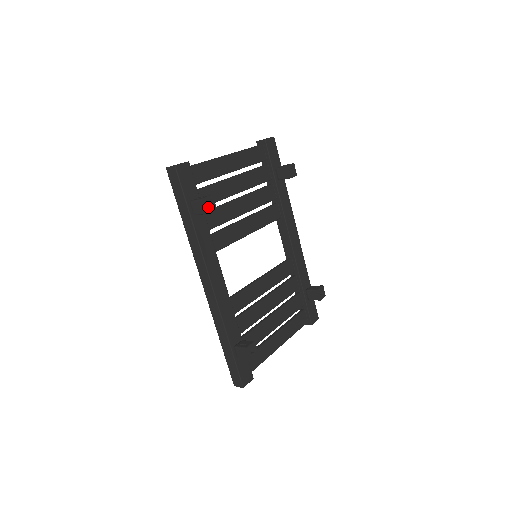
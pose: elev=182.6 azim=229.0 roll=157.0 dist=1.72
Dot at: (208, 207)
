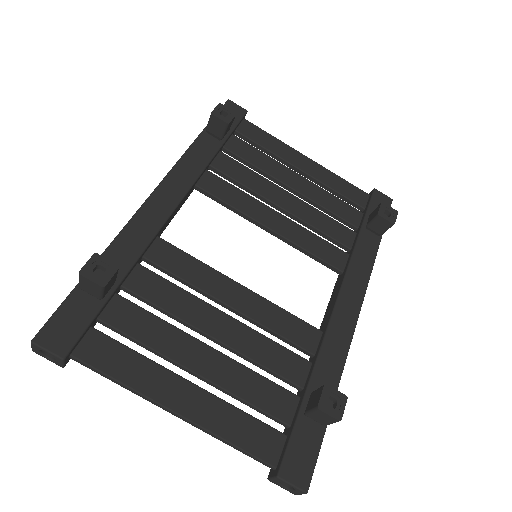
Dot at: (221, 117)
